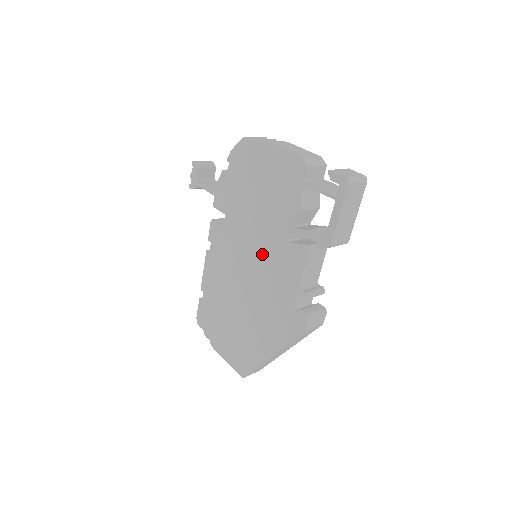
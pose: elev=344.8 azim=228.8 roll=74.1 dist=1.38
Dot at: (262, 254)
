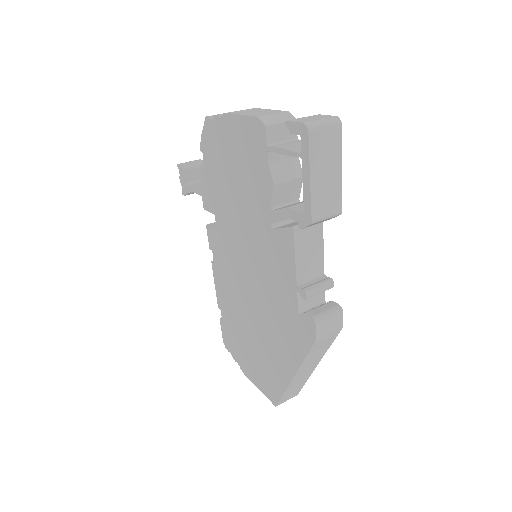
Dot at: (254, 251)
